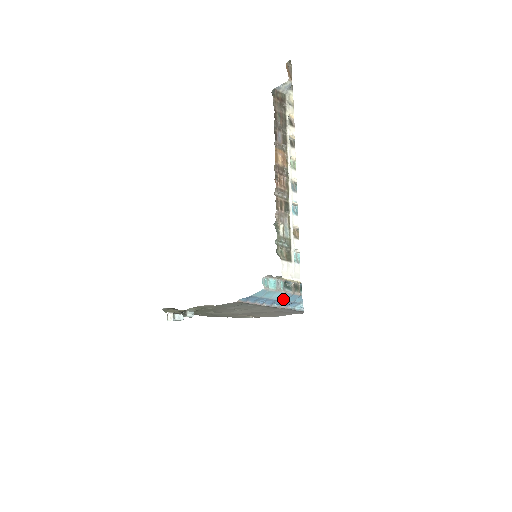
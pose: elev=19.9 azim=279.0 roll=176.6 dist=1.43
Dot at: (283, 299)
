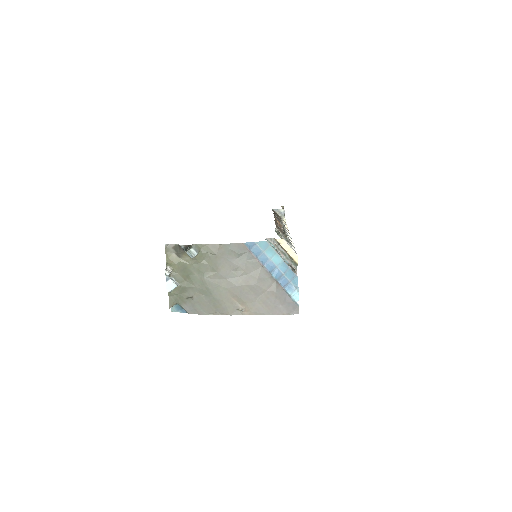
Dot at: (281, 270)
